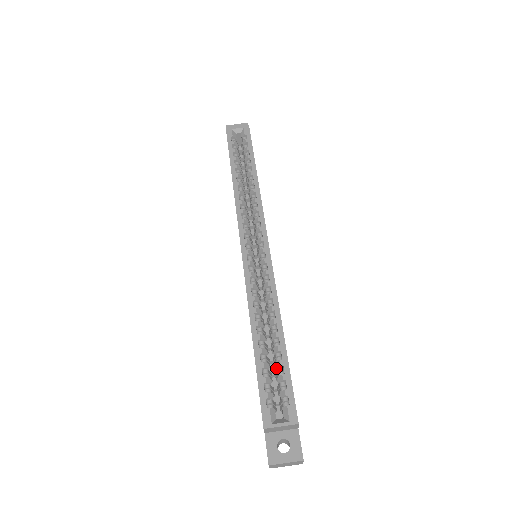
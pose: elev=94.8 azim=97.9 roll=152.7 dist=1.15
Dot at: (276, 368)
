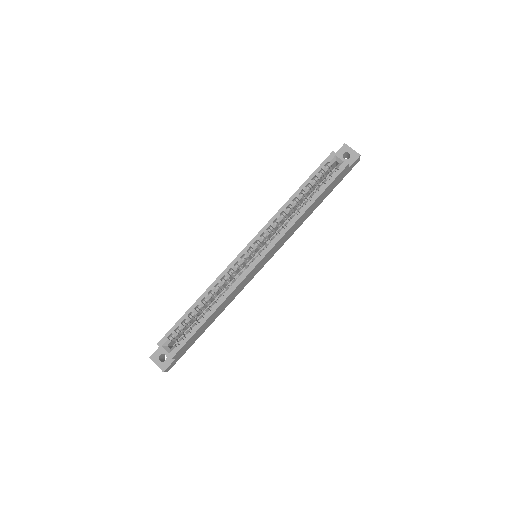
Dot at: (193, 325)
